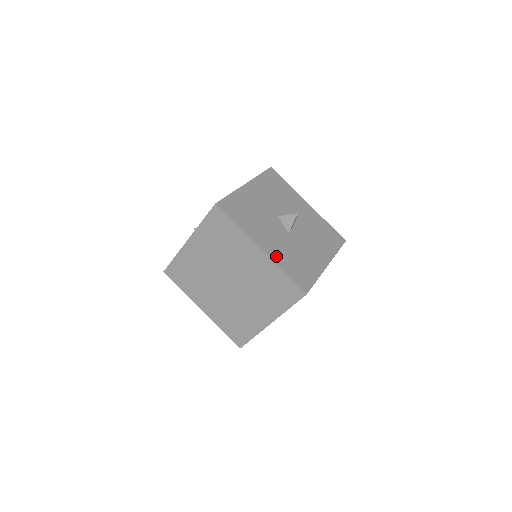
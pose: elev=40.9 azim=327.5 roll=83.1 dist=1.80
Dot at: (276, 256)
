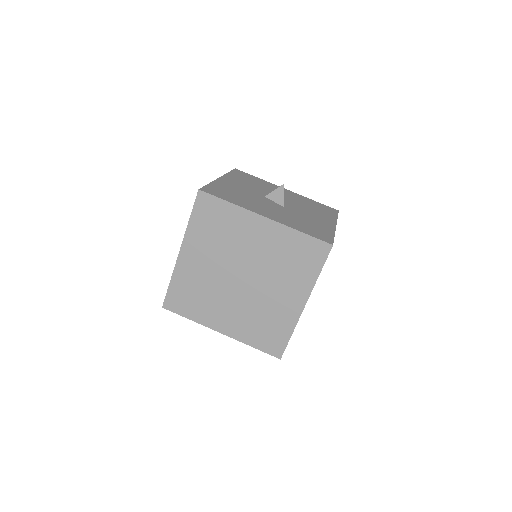
Dot at: (283, 221)
